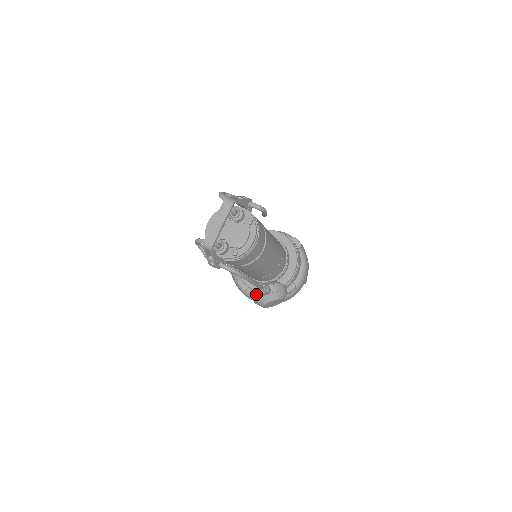
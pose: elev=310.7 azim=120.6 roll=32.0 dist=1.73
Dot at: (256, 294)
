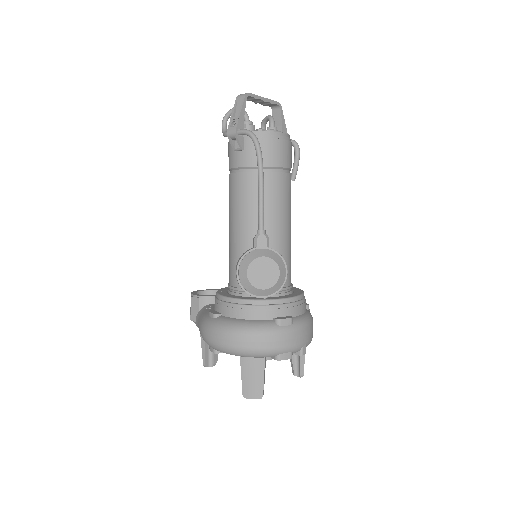
Dot at: (246, 251)
